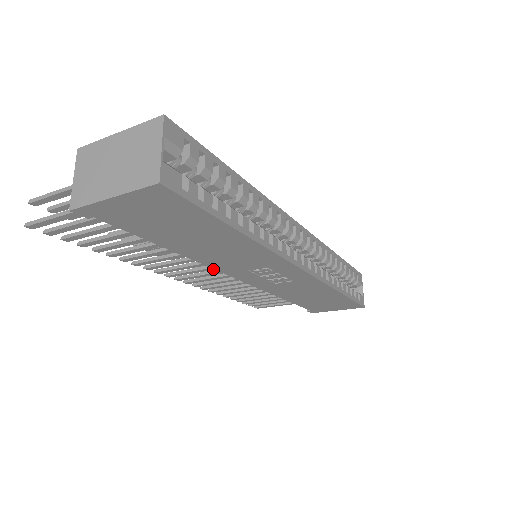
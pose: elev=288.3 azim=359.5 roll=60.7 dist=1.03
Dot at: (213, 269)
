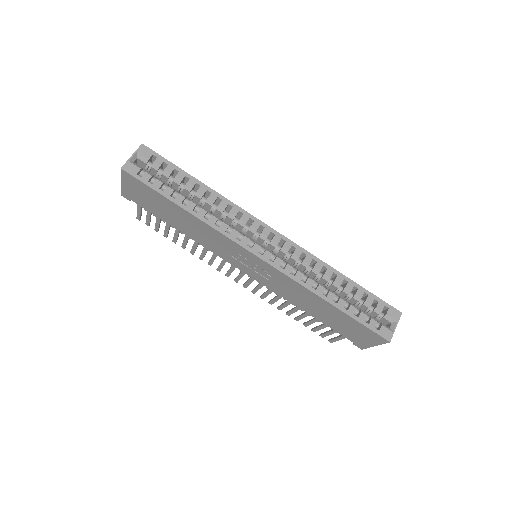
Dot at: occluded
